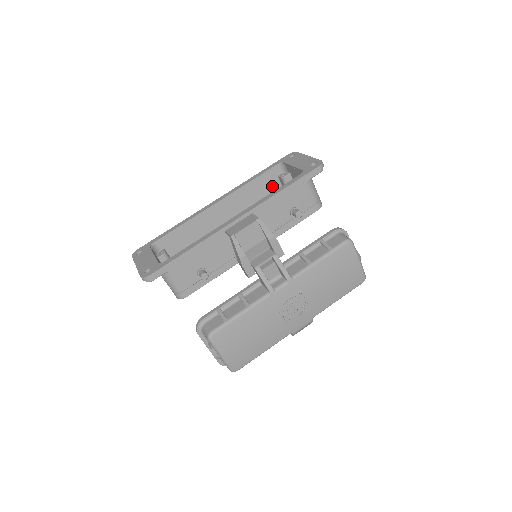
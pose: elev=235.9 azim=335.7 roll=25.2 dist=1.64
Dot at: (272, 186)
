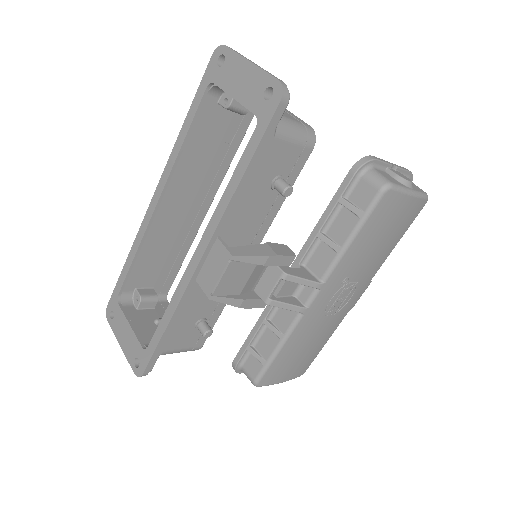
Dot at: (219, 122)
